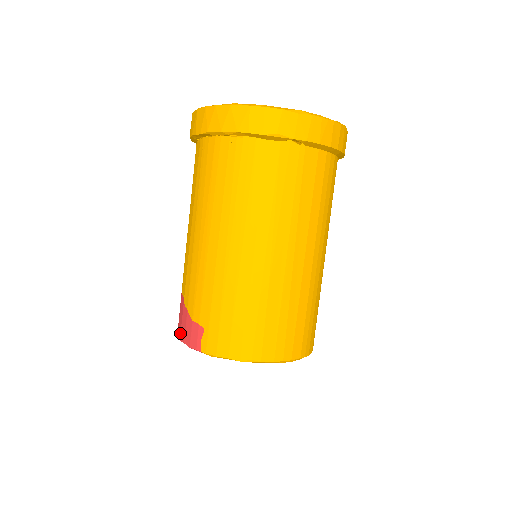
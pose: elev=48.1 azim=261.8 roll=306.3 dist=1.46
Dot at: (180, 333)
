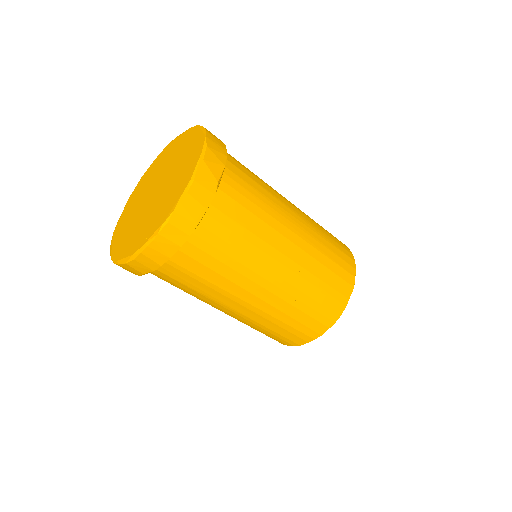
Dot at: occluded
